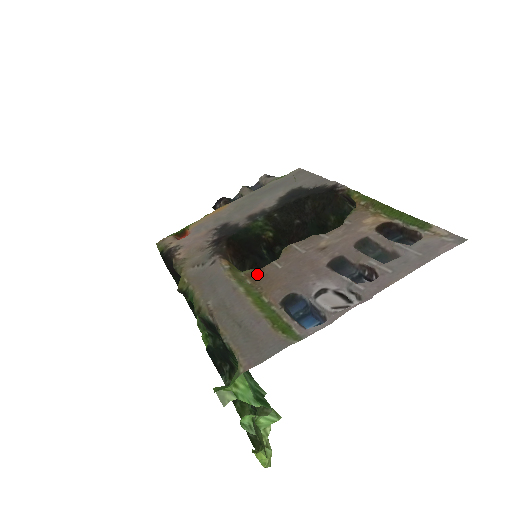
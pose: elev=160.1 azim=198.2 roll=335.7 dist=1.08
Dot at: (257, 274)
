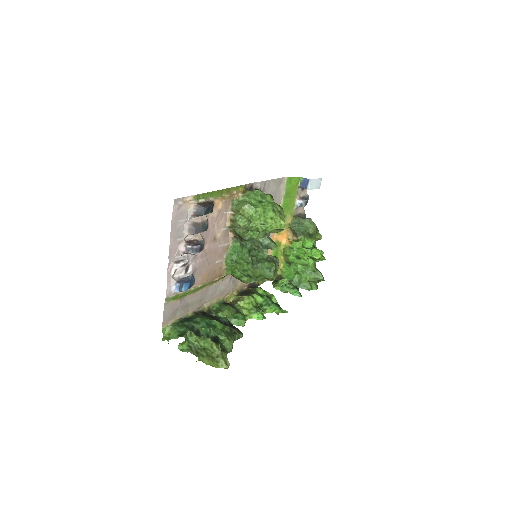
Dot at: (218, 273)
